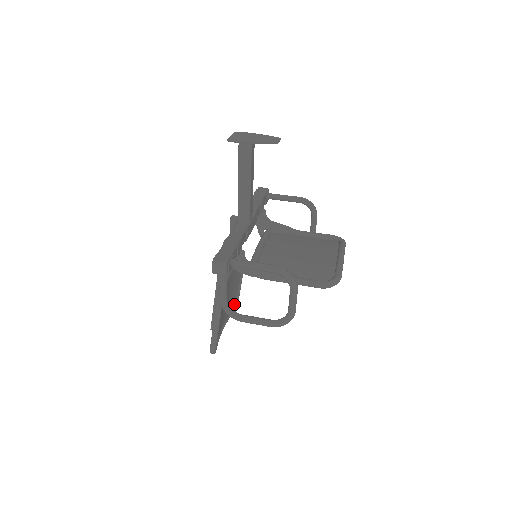
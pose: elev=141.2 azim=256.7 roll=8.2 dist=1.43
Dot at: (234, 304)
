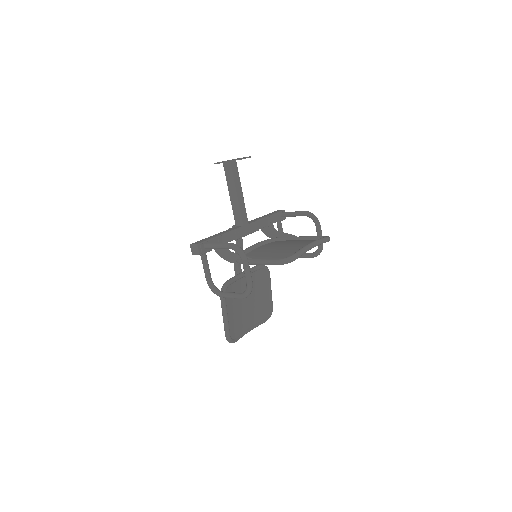
Dot at: (267, 312)
